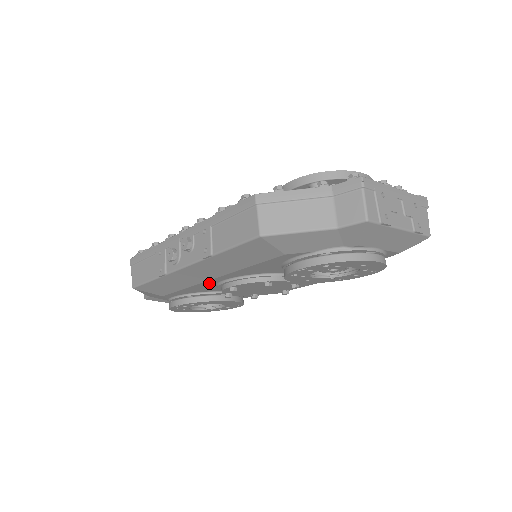
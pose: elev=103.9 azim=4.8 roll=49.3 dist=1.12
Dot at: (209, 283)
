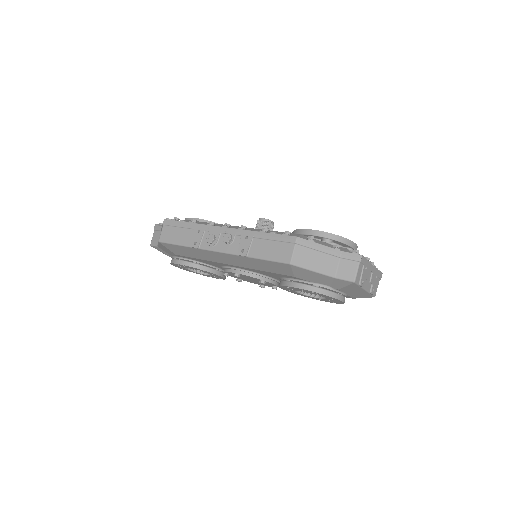
Dot at: (221, 264)
